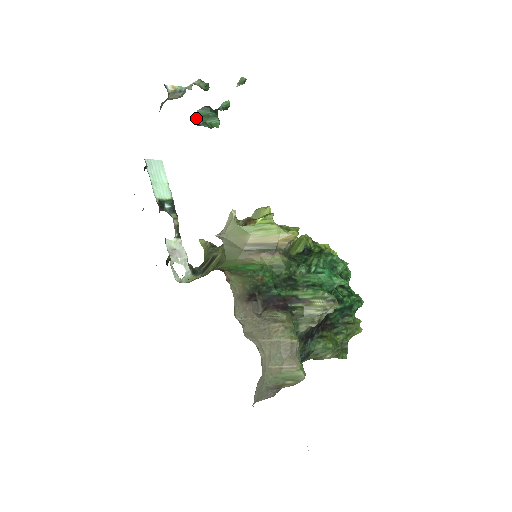
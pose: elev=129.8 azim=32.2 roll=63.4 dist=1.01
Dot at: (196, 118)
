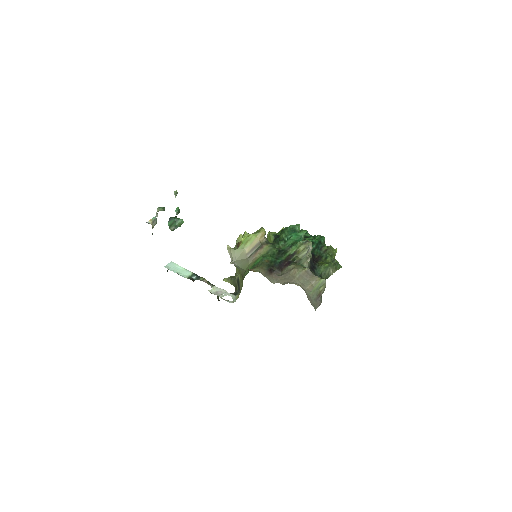
Dot at: (170, 227)
